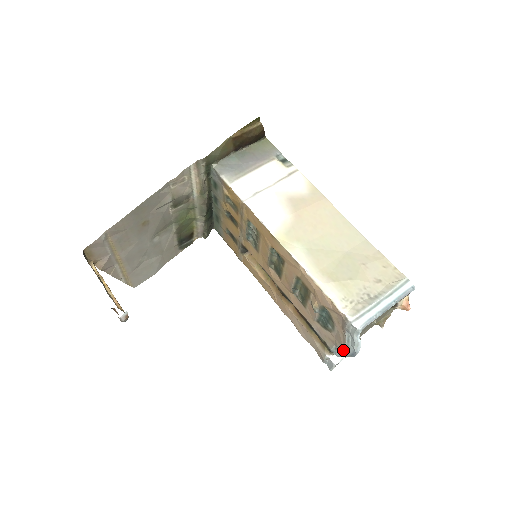
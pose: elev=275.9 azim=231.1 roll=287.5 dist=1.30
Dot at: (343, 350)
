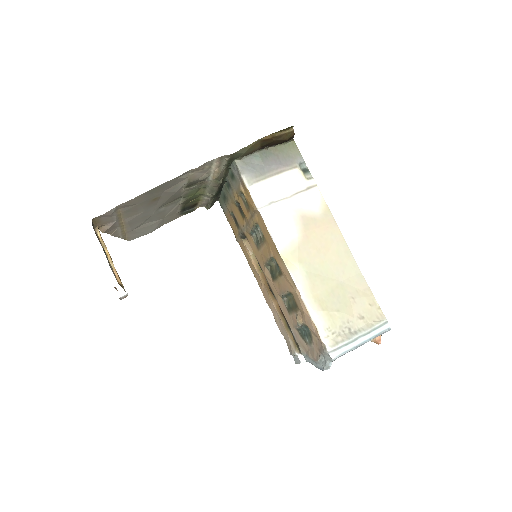
Dot at: (313, 361)
